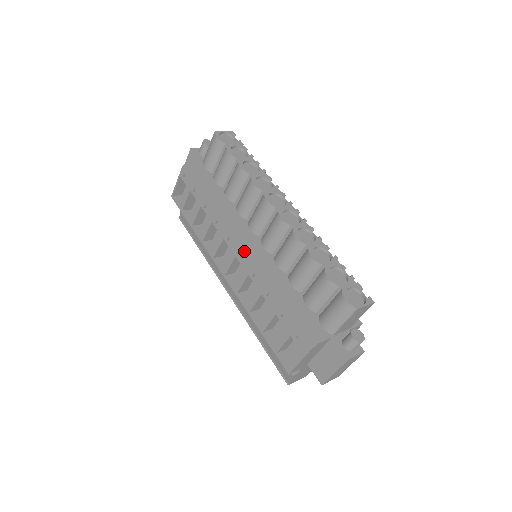
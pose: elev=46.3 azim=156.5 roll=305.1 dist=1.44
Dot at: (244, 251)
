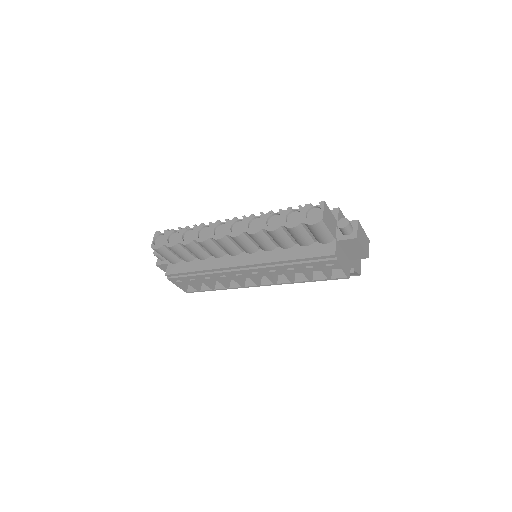
Dot at: (248, 270)
